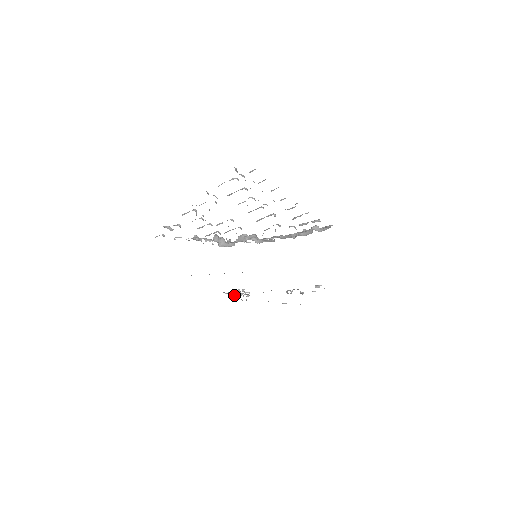
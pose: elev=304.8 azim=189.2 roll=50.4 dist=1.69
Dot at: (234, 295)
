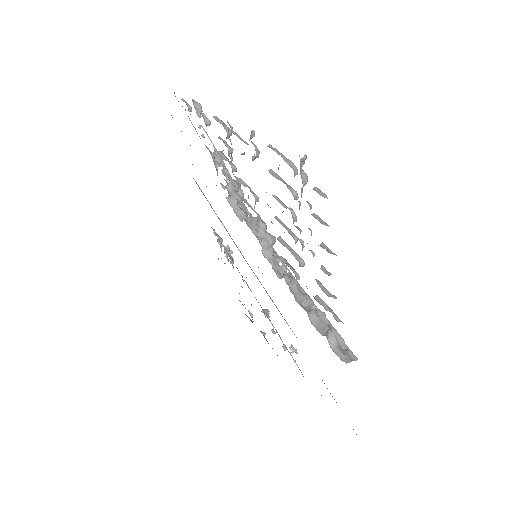
Dot at: occluded
